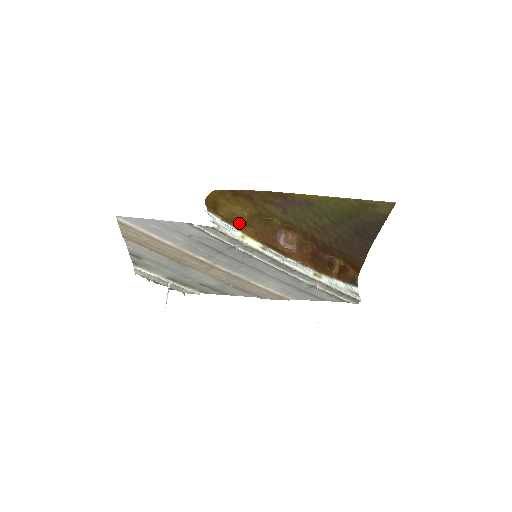
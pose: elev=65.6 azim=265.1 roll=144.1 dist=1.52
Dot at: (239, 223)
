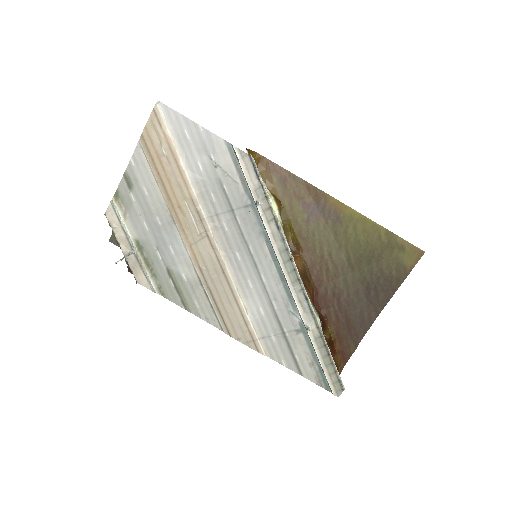
Dot at: occluded
